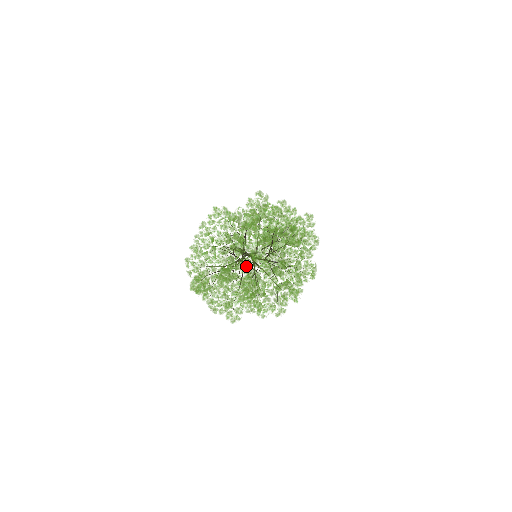
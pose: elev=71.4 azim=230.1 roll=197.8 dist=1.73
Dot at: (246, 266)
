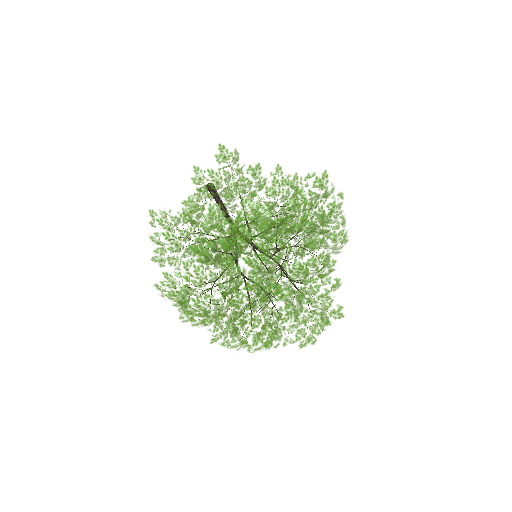
Dot at: (255, 313)
